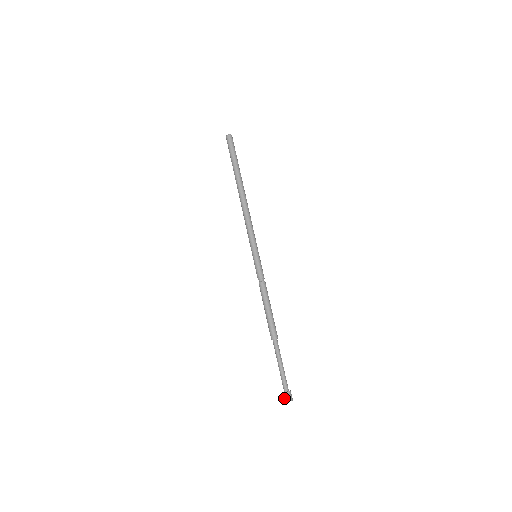
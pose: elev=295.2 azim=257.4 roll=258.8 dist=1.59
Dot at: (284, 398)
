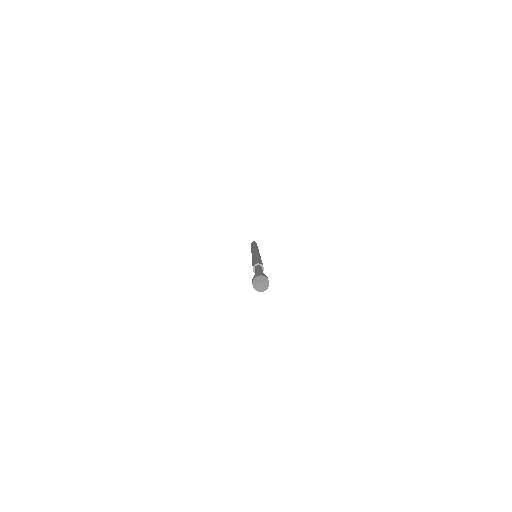
Dot at: (253, 278)
